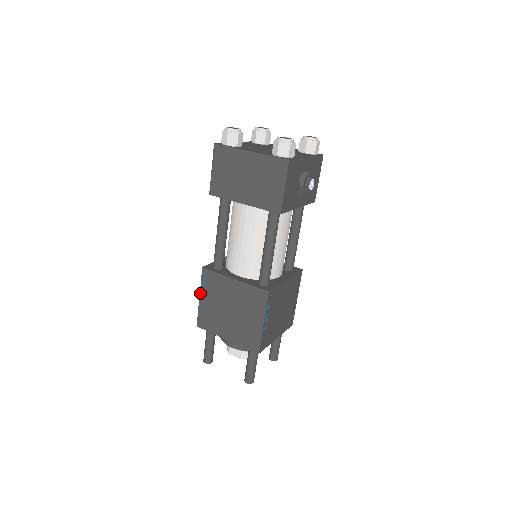
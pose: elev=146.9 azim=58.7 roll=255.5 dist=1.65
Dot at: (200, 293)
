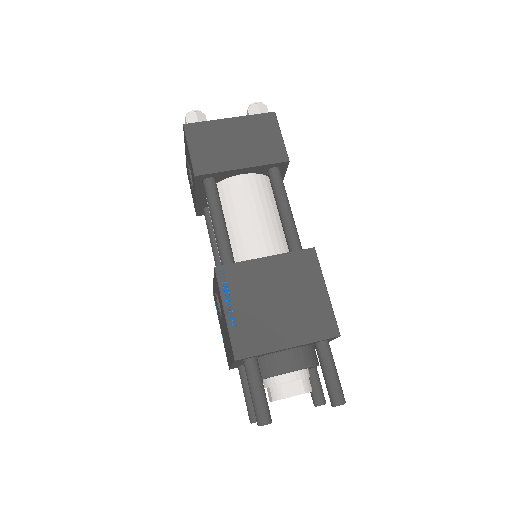
Dot at: (224, 305)
